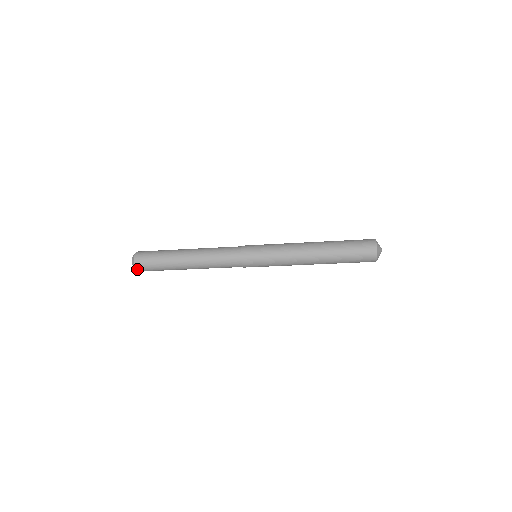
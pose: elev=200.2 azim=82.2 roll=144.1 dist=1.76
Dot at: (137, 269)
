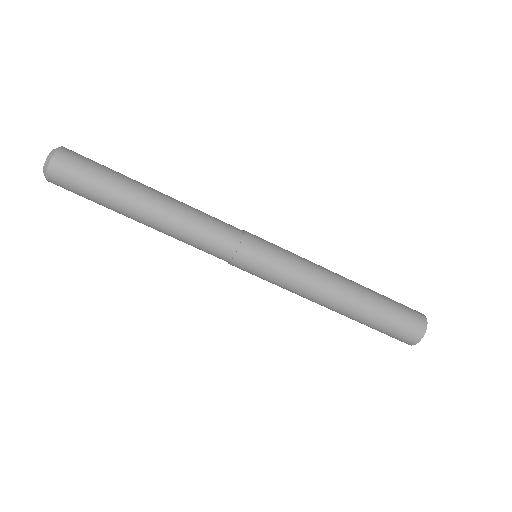
Dot at: (54, 161)
